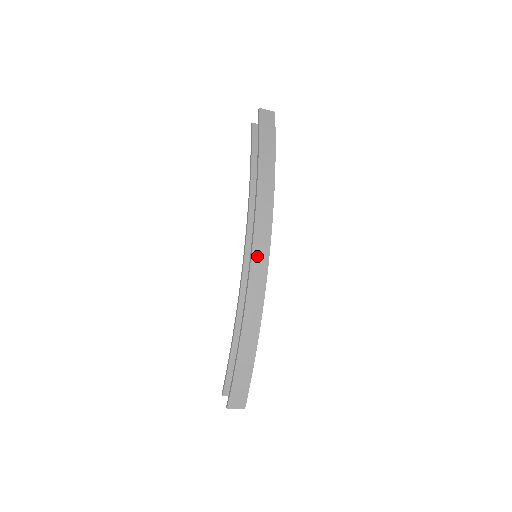
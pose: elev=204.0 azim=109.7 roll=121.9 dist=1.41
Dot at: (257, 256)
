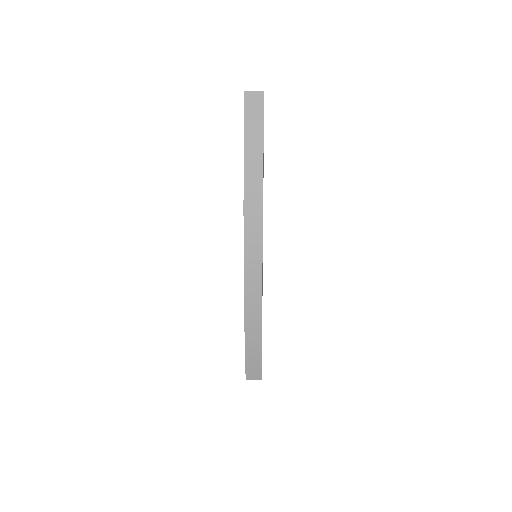
Dot at: (250, 265)
